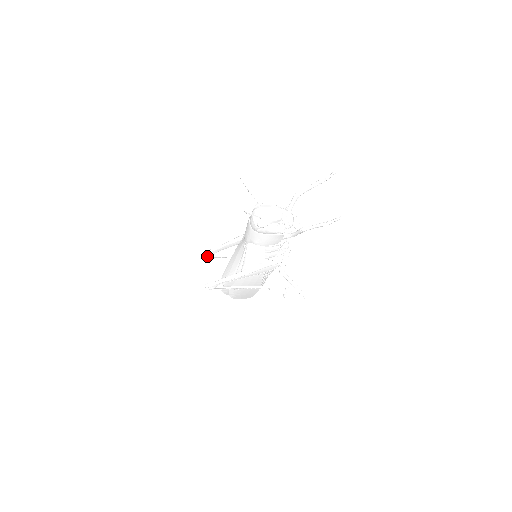
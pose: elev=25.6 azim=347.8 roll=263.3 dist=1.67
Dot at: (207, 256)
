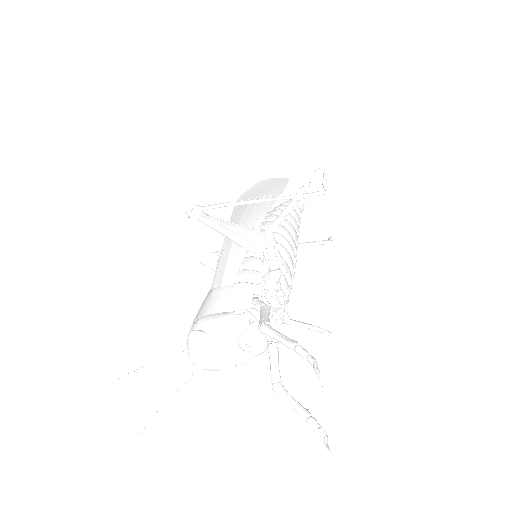
Dot at: occluded
